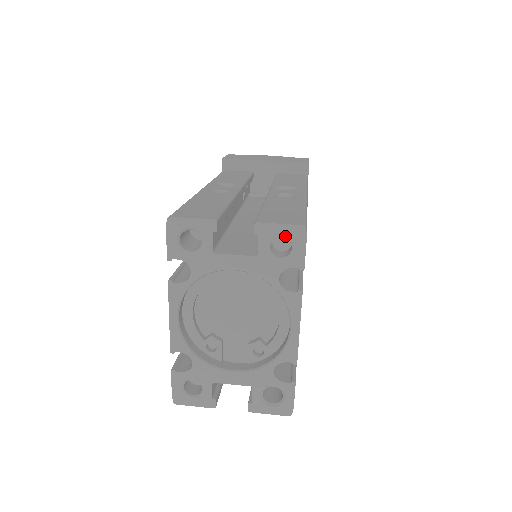
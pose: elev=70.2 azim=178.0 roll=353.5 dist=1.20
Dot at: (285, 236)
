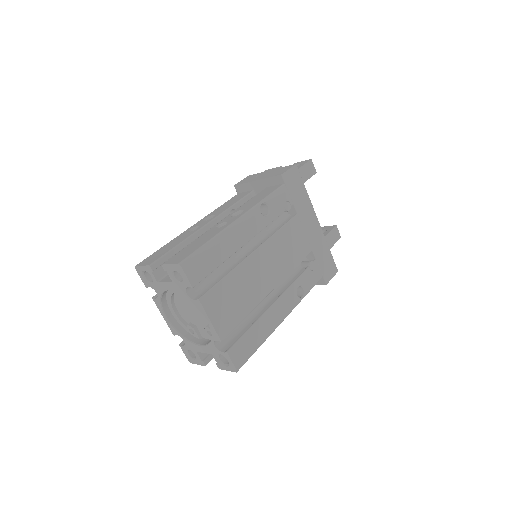
Dot at: (175, 270)
